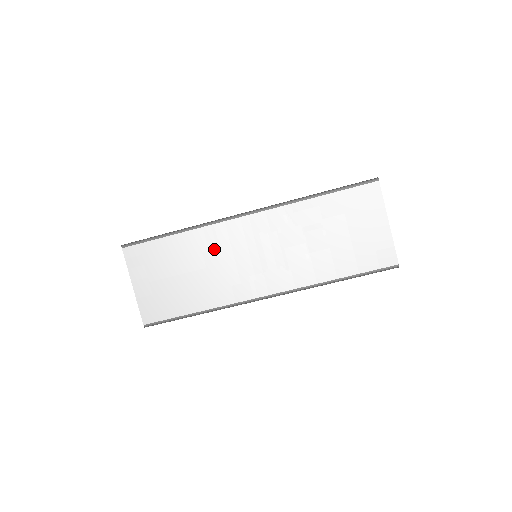
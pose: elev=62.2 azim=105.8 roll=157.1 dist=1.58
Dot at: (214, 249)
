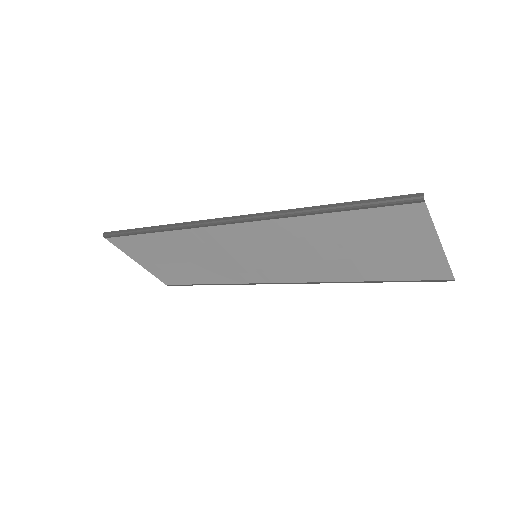
Dot at: (203, 247)
